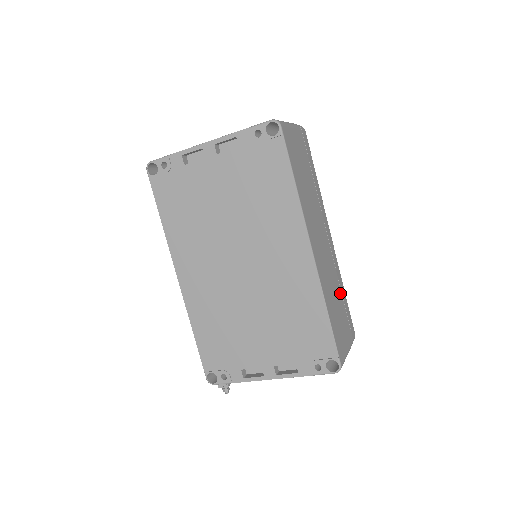
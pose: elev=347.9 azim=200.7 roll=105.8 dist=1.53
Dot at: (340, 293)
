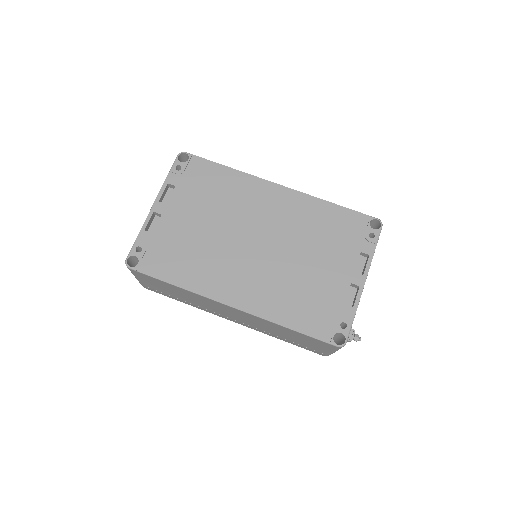
Dot at: occluded
